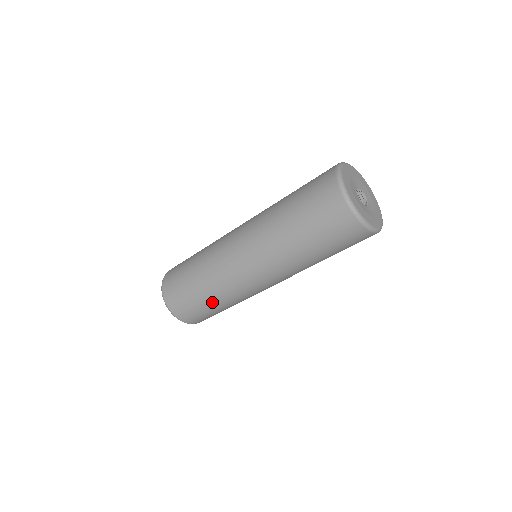
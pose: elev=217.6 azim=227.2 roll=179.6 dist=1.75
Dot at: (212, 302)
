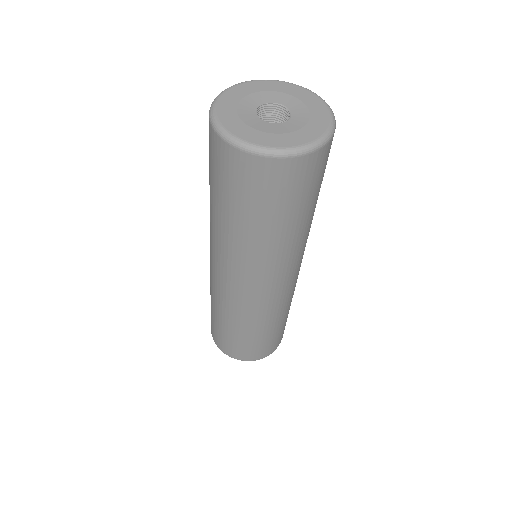
Dot at: (244, 331)
